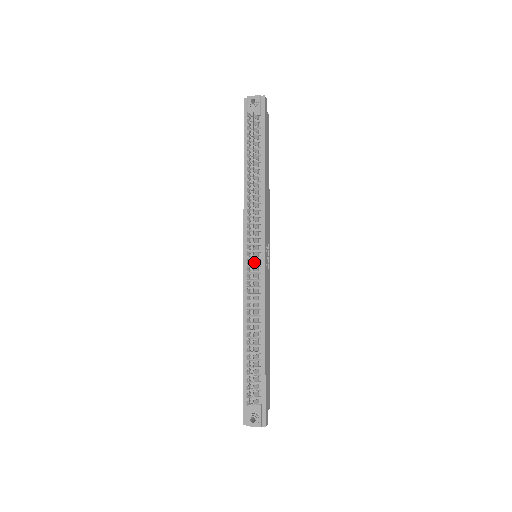
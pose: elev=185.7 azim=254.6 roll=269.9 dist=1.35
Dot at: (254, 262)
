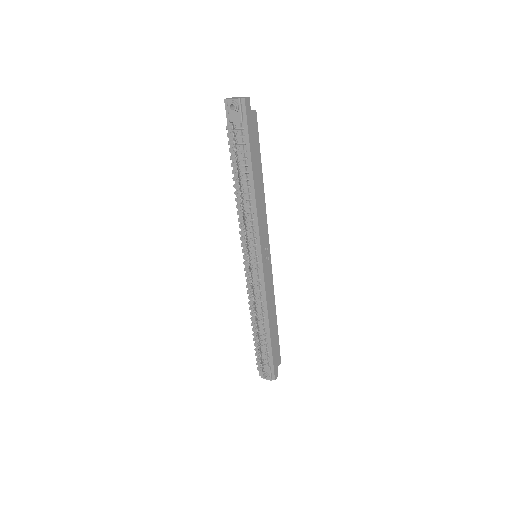
Dot at: (252, 267)
